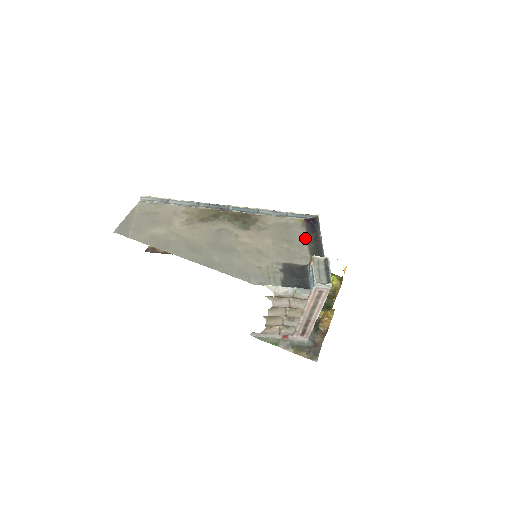
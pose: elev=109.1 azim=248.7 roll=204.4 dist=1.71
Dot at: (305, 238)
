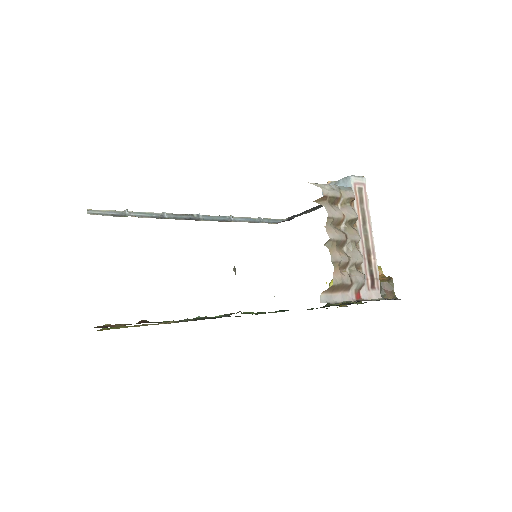
Dot at: occluded
